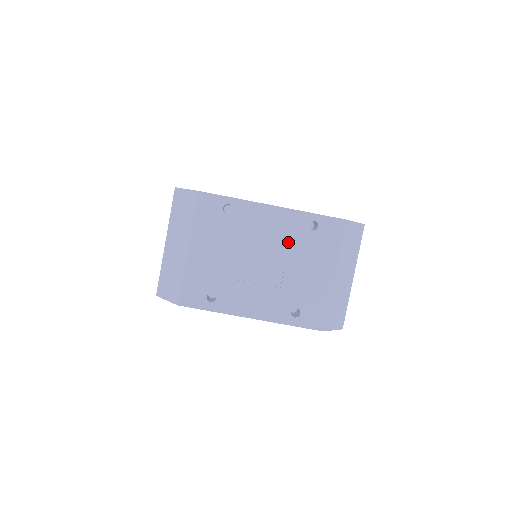
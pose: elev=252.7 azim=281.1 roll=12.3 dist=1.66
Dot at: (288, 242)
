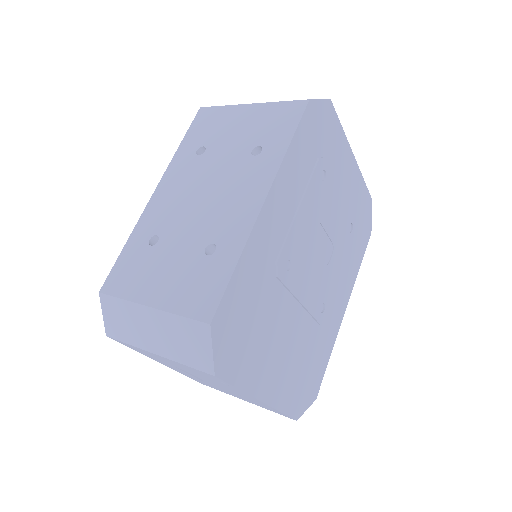
Dot at: (242, 396)
